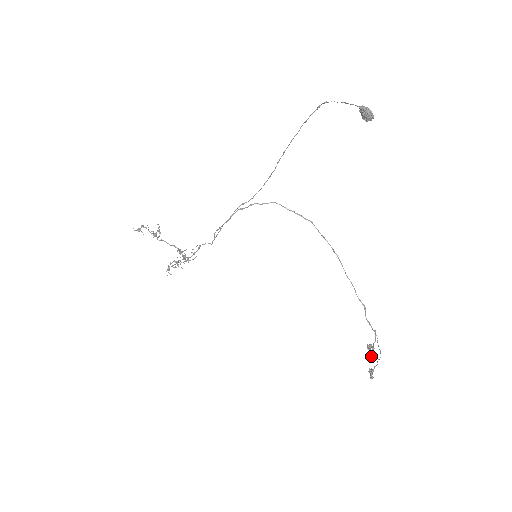
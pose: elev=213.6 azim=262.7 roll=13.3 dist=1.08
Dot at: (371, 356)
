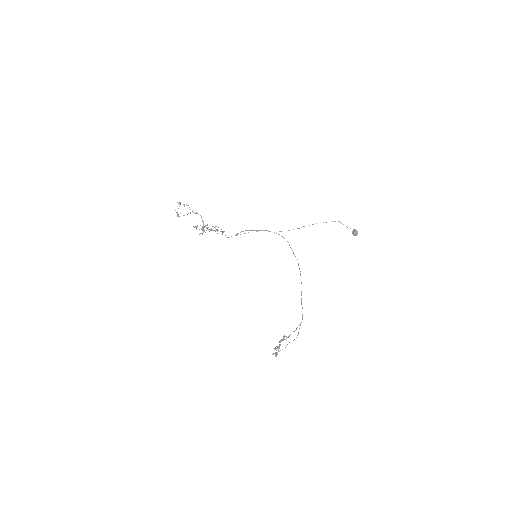
Dot at: (280, 345)
